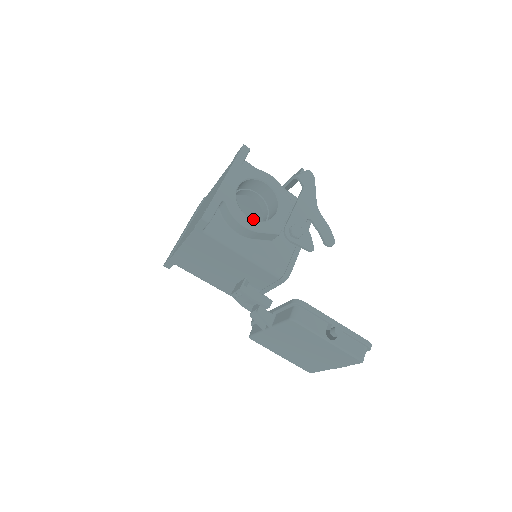
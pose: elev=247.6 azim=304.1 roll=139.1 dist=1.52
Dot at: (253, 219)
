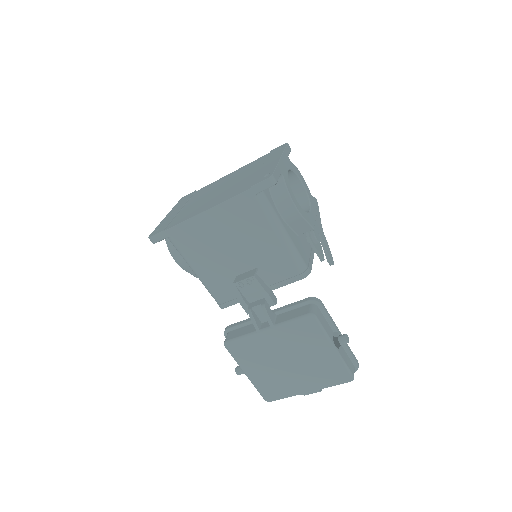
Dot at: occluded
